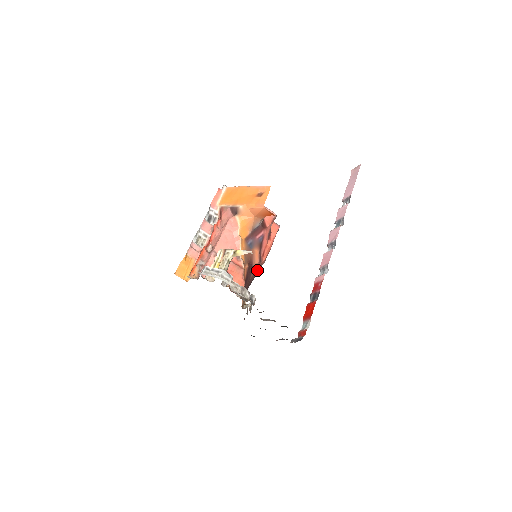
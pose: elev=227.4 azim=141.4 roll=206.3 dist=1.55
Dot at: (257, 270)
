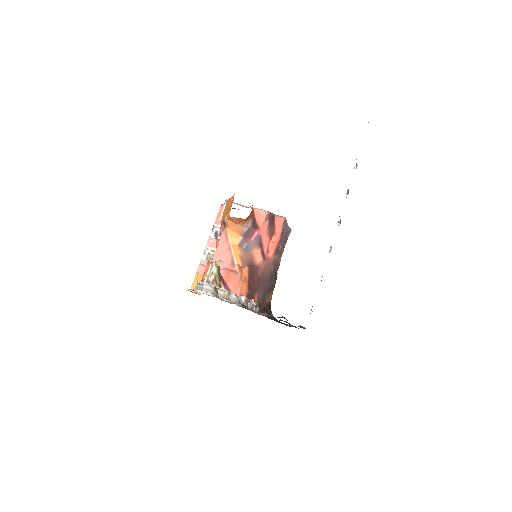
Dot at: (267, 267)
